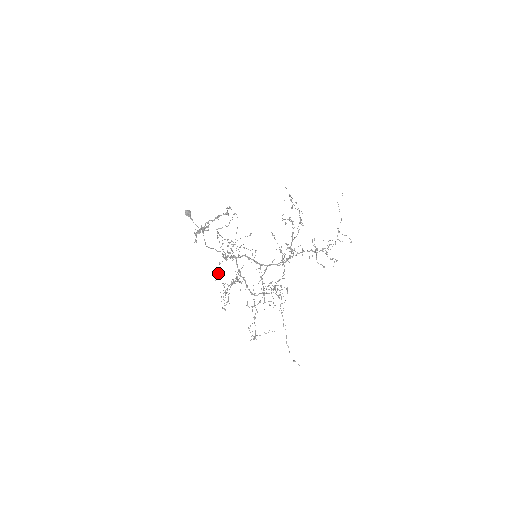
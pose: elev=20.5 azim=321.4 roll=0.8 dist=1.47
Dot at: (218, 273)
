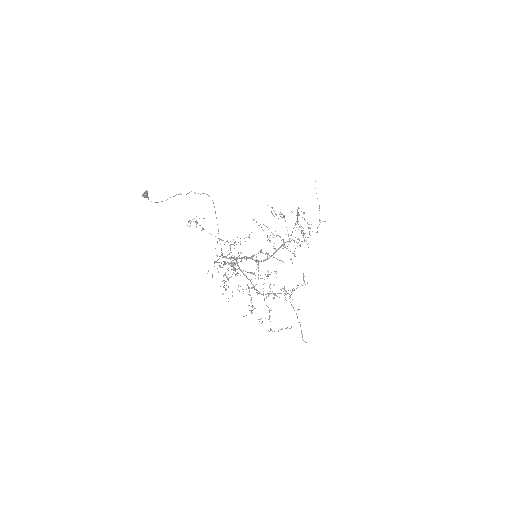
Dot at: occluded
